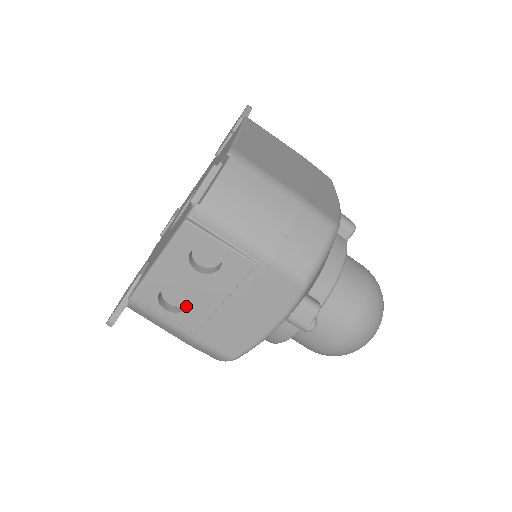
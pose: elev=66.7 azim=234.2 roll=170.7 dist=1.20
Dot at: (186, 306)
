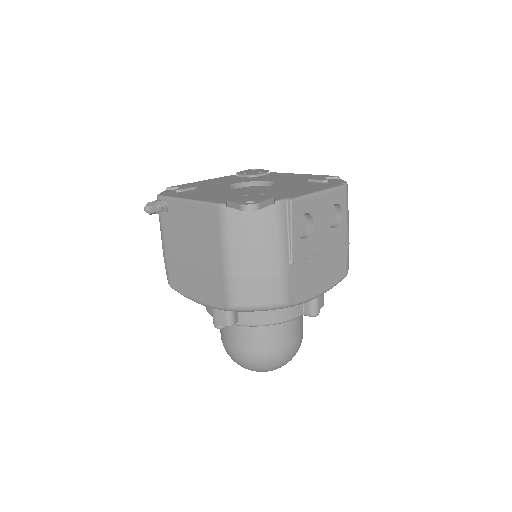
Dot at: (301, 238)
